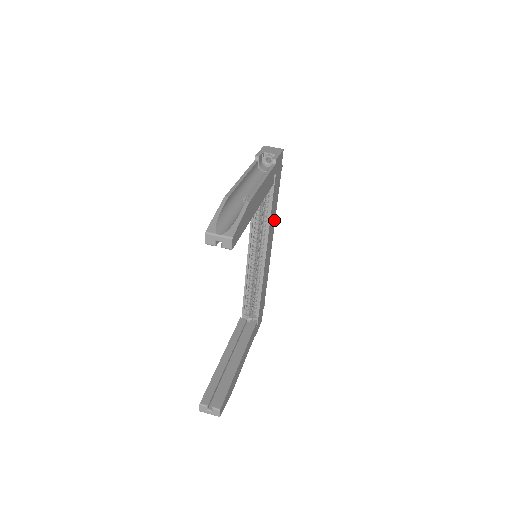
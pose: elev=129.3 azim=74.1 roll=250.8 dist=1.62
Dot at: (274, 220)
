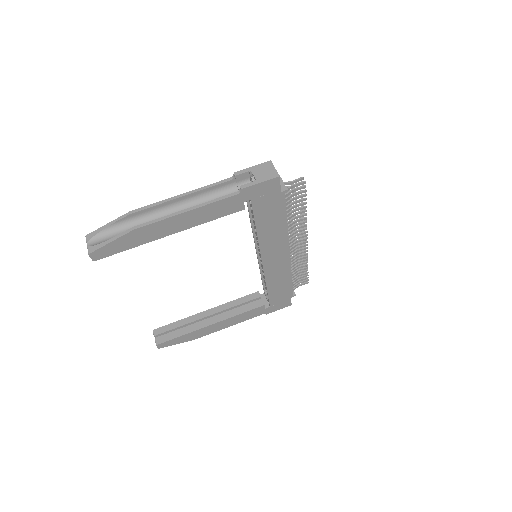
Dot at: (284, 235)
